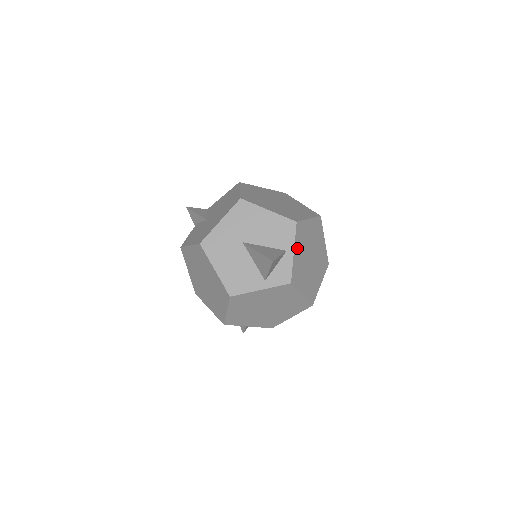
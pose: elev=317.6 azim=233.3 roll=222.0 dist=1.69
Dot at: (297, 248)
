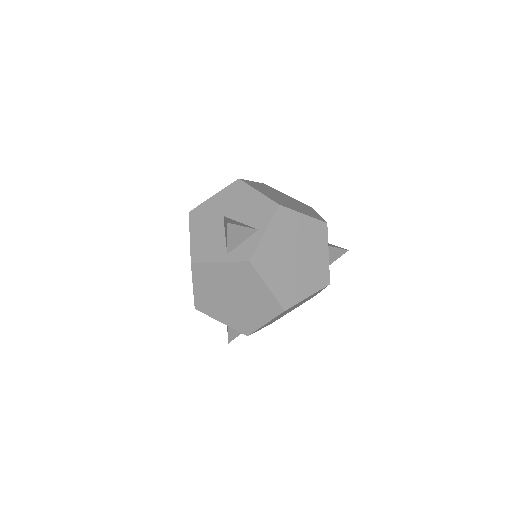
Dot at: (272, 232)
